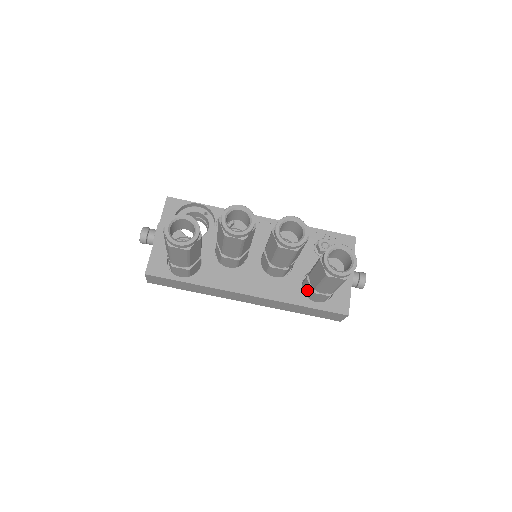
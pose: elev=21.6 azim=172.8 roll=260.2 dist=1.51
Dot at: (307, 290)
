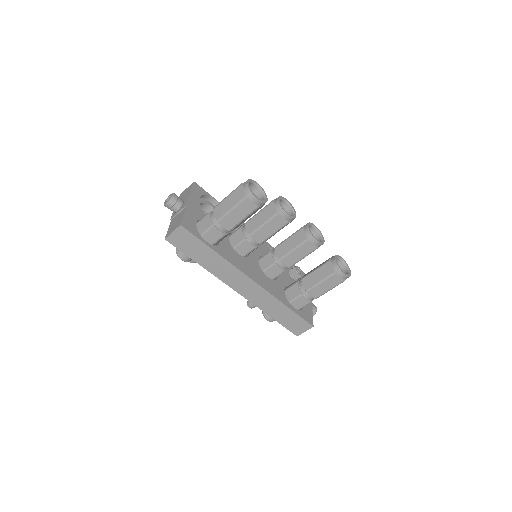
Dot at: (292, 295)
